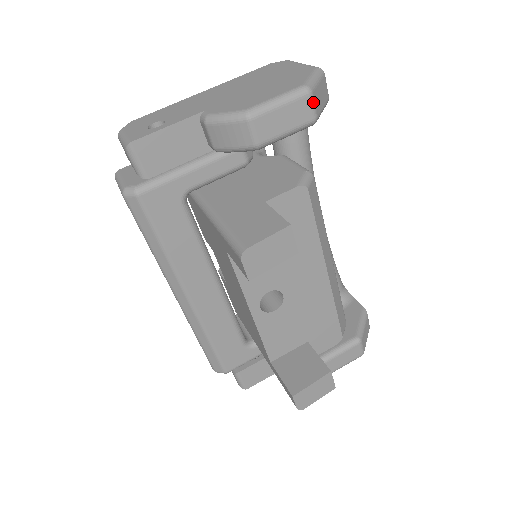
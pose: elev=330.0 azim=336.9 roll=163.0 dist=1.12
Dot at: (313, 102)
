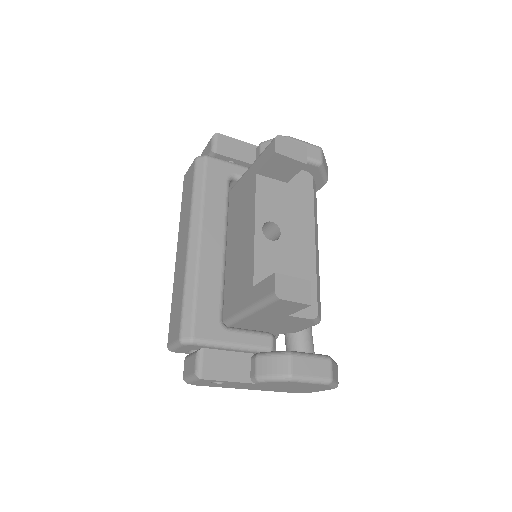
Dot at: (322, 154)
